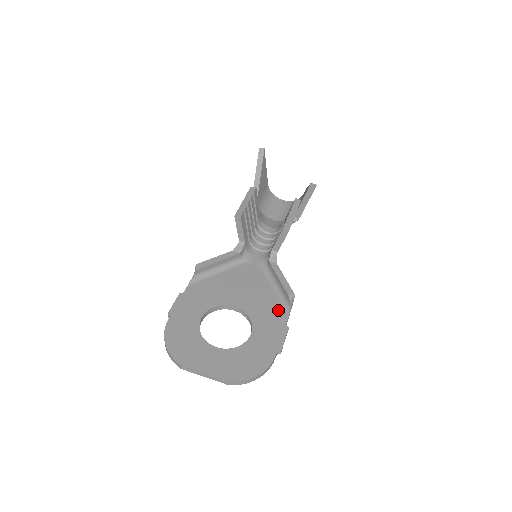
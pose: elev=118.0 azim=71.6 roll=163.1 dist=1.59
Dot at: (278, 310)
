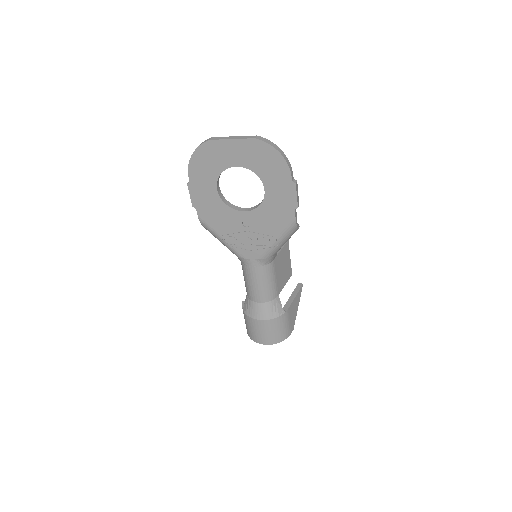
Dot at: occluded
